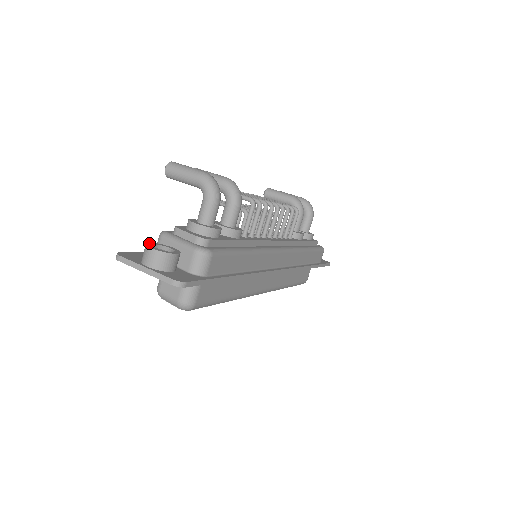
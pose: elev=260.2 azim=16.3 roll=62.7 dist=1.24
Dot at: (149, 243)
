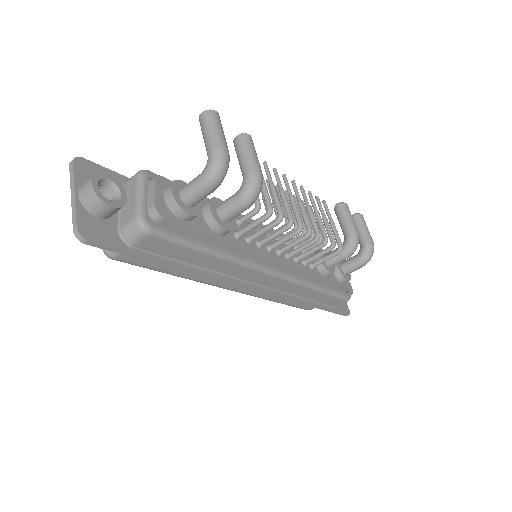
Dot at: (104, 173)
